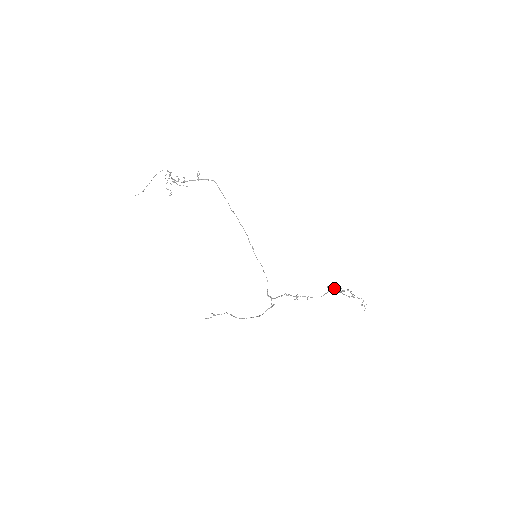
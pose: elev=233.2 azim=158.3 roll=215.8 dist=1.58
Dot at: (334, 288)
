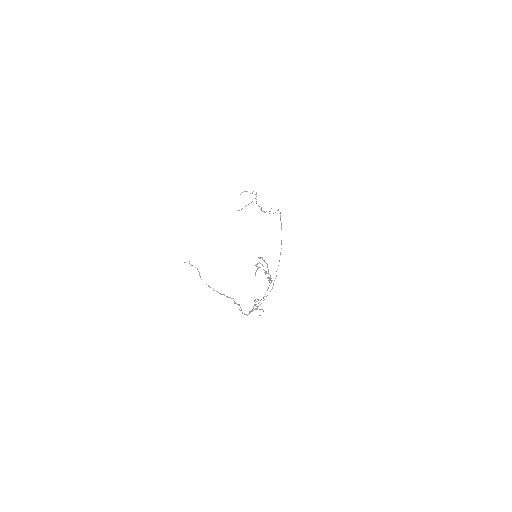
Dot at: (271, 281)
